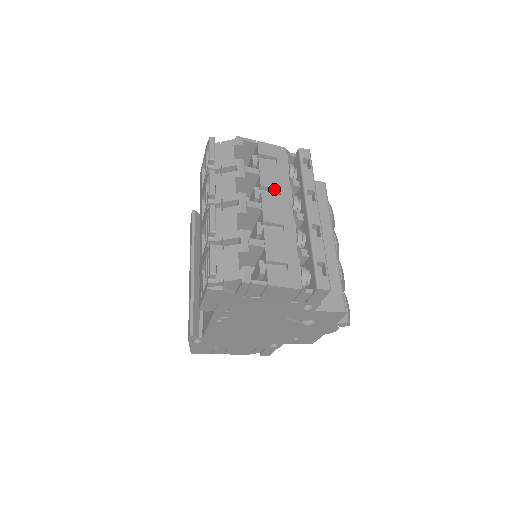
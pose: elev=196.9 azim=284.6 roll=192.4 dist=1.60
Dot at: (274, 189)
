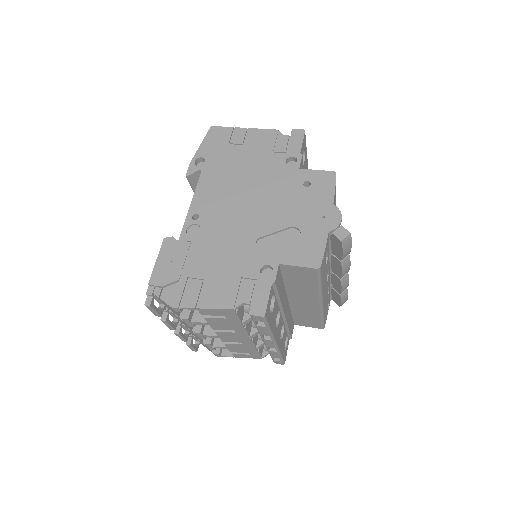
Dot at: (228, 329)
